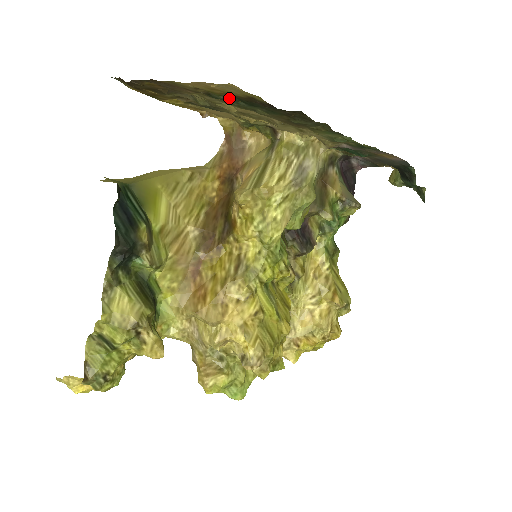
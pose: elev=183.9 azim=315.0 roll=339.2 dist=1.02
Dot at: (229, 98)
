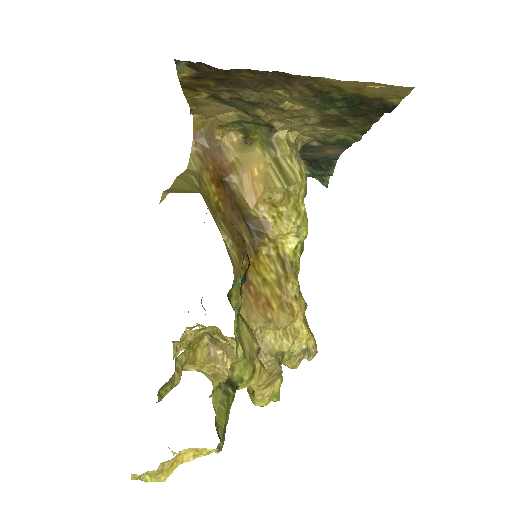
Dot at: (344, 98)
